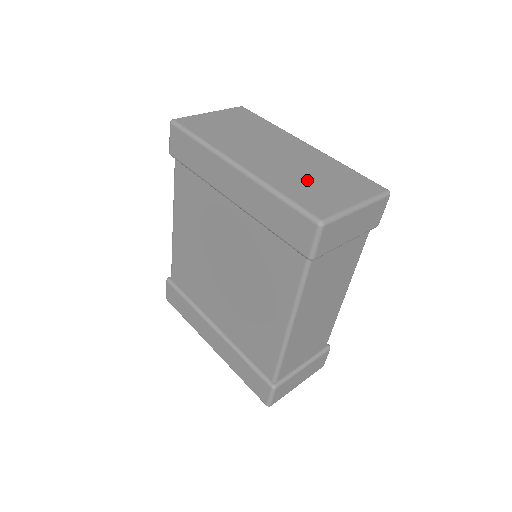
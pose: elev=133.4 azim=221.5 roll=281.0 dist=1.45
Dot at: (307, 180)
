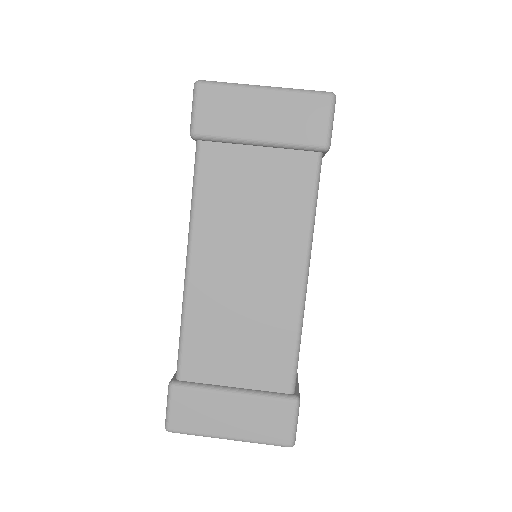
Dot at: occluded
